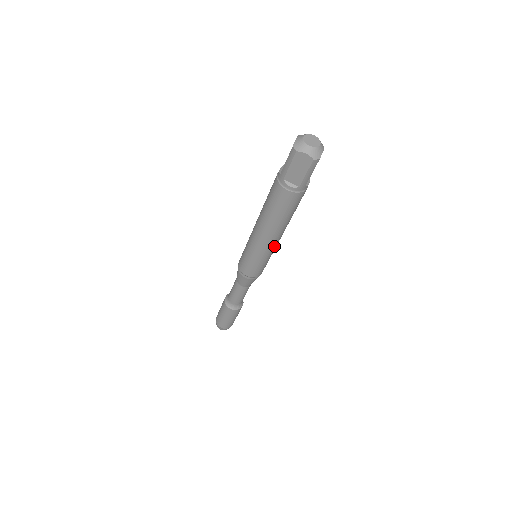
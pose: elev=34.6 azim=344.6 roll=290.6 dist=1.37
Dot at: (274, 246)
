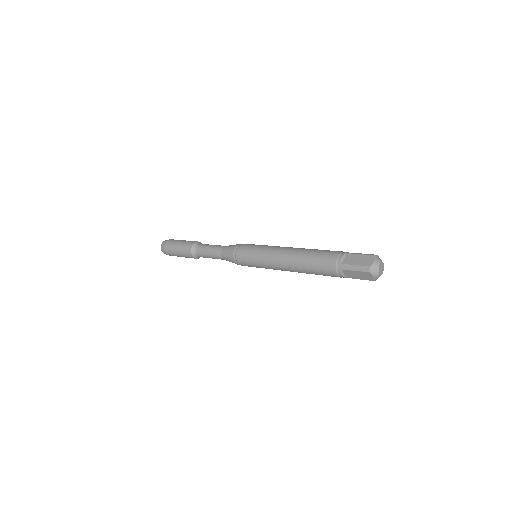
Dot at: occluded
